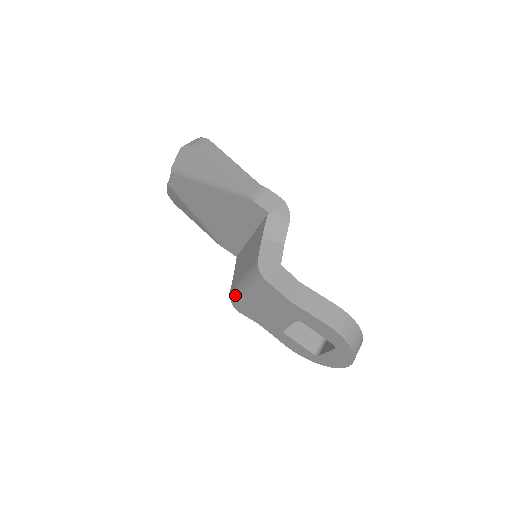
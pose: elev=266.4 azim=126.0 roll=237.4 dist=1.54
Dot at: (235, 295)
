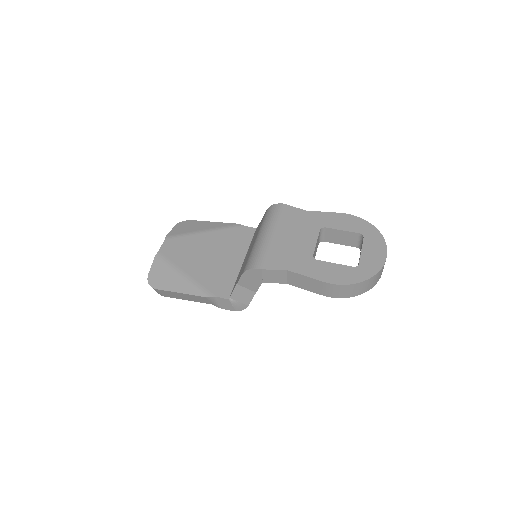
Dot at: (253, 256)
